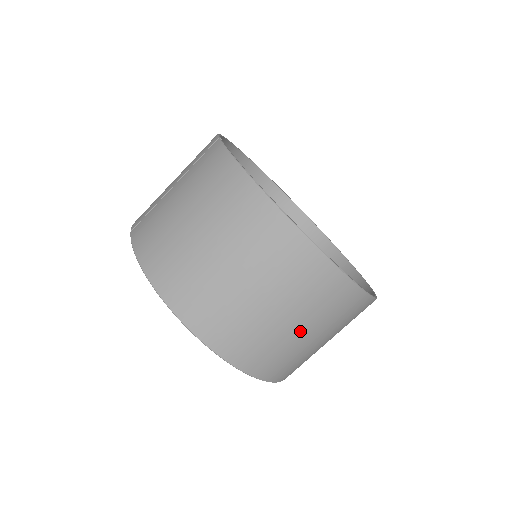
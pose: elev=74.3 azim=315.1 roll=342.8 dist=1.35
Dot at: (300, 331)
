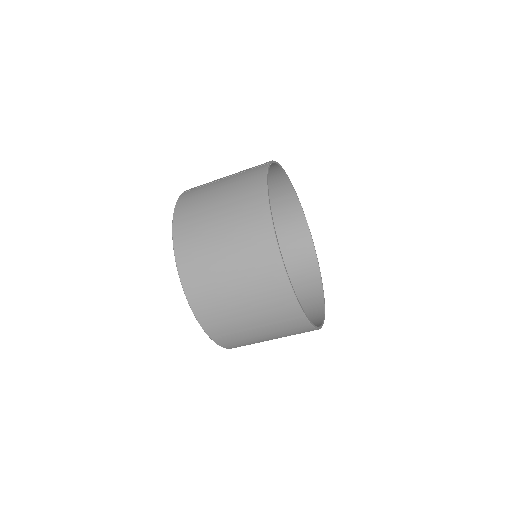
Dot at: (246, 313)
